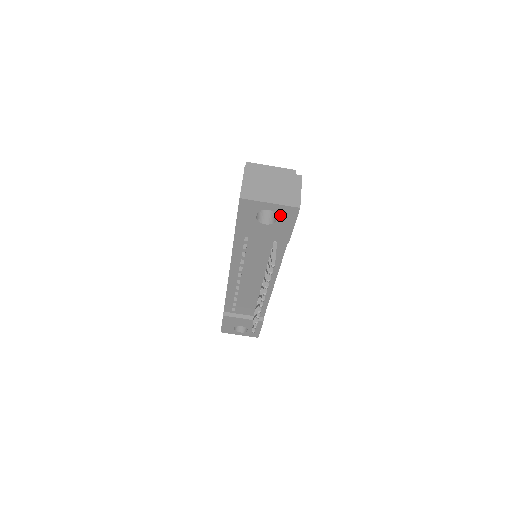
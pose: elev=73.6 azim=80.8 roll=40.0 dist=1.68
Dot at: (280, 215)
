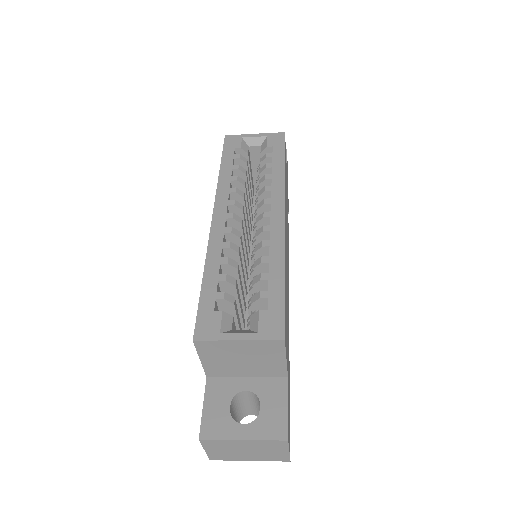
Dot at: occluded
